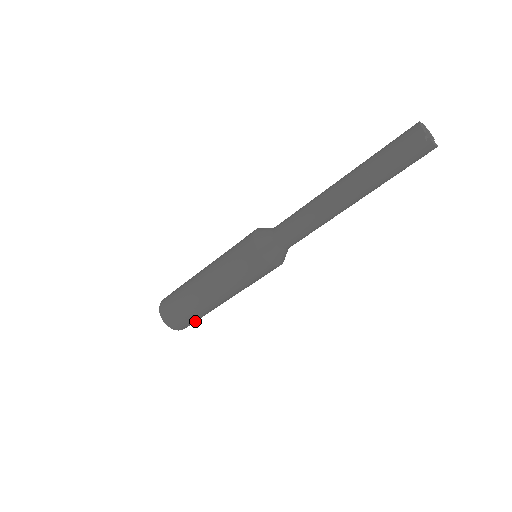
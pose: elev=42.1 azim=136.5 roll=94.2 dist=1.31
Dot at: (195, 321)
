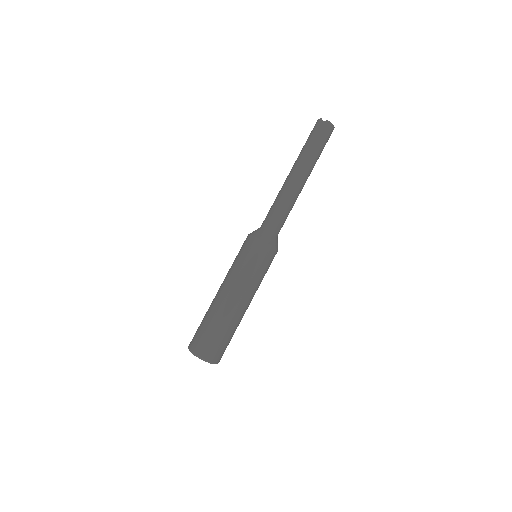
Dot at: (222, 346)
